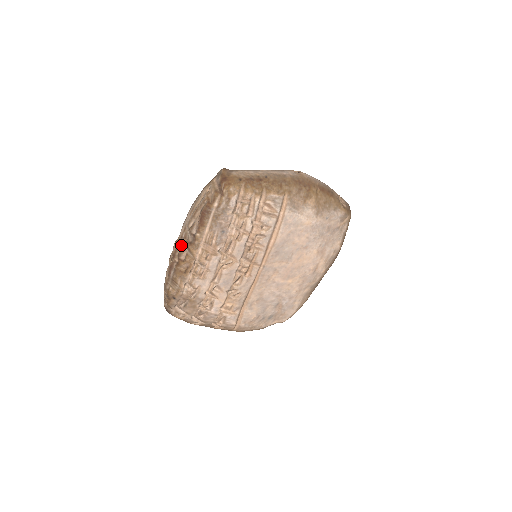
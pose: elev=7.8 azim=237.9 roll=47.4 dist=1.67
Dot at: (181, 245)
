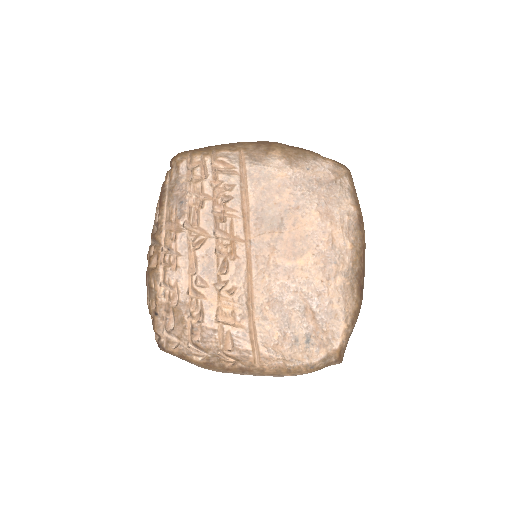
Dot at: (152, 244)
